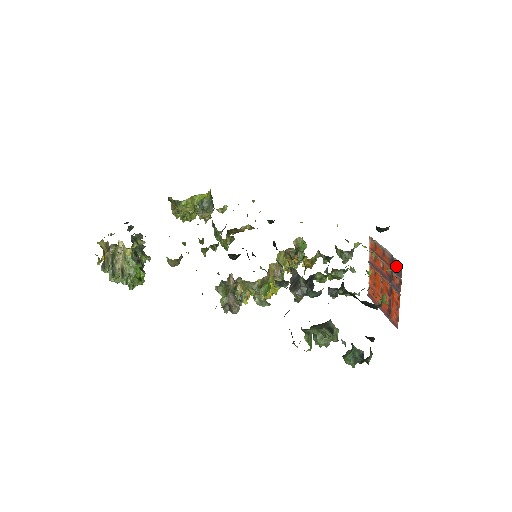
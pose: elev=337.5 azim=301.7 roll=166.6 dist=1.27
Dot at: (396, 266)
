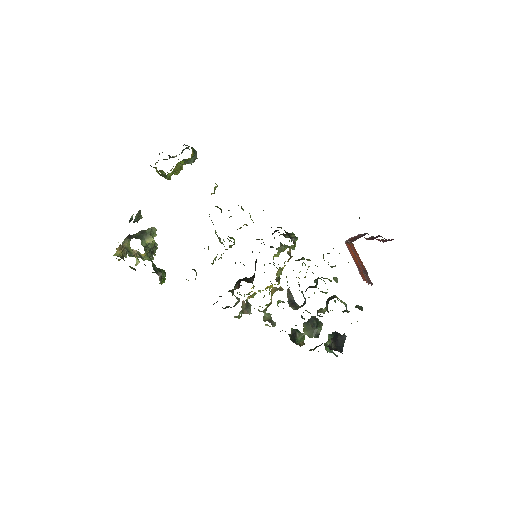
Dot at: (369, 278)
